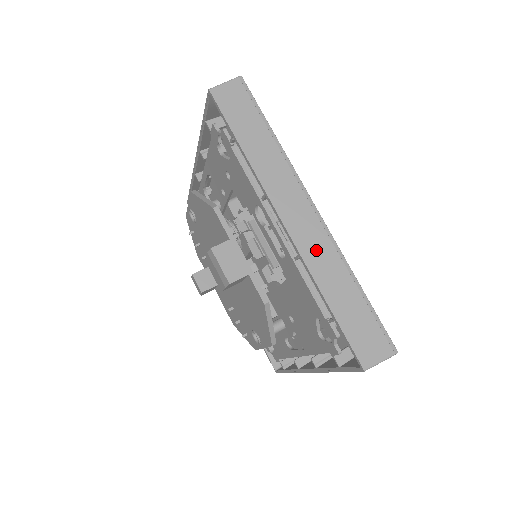
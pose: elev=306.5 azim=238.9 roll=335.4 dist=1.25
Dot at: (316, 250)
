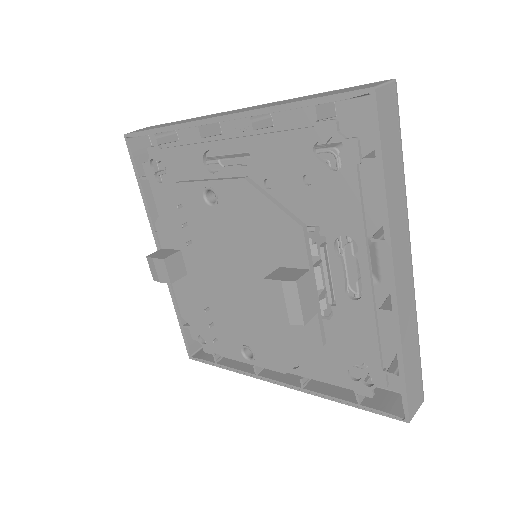
Dot at: (406, 308)
